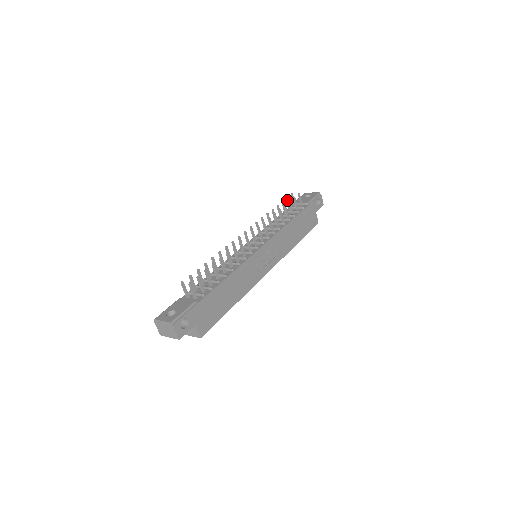
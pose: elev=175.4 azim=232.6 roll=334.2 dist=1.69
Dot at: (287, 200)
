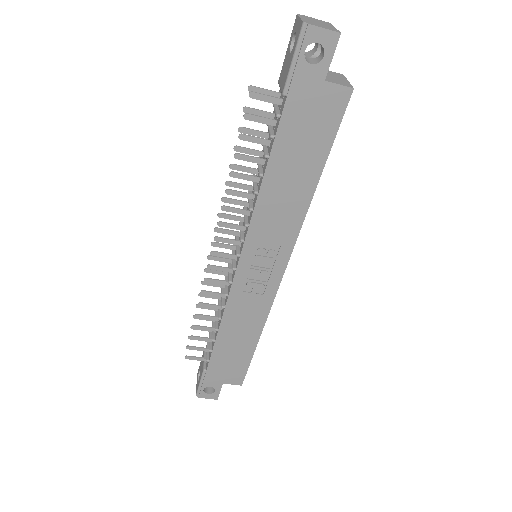
Dot at: occluded
